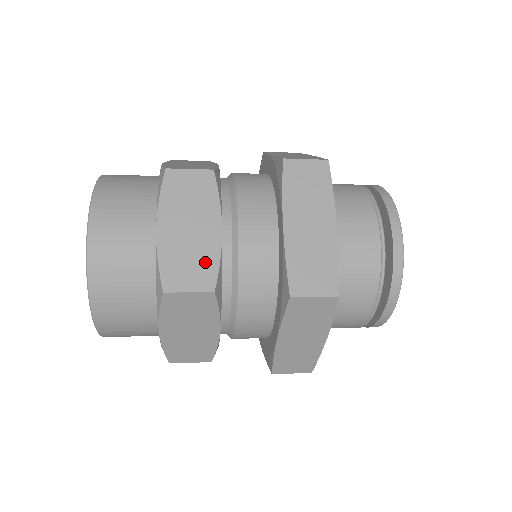
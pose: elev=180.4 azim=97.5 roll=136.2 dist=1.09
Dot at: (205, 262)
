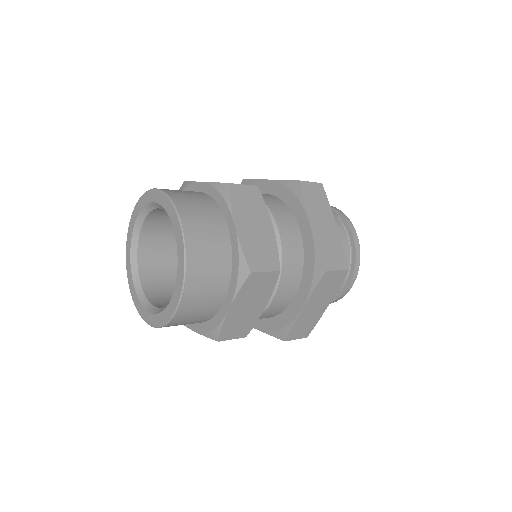
Dot at: (248, 324)
